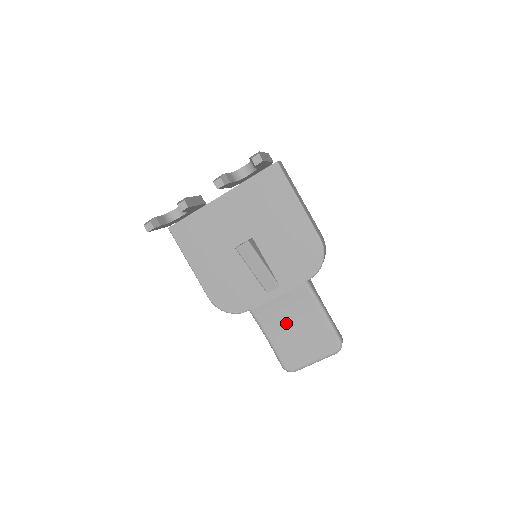
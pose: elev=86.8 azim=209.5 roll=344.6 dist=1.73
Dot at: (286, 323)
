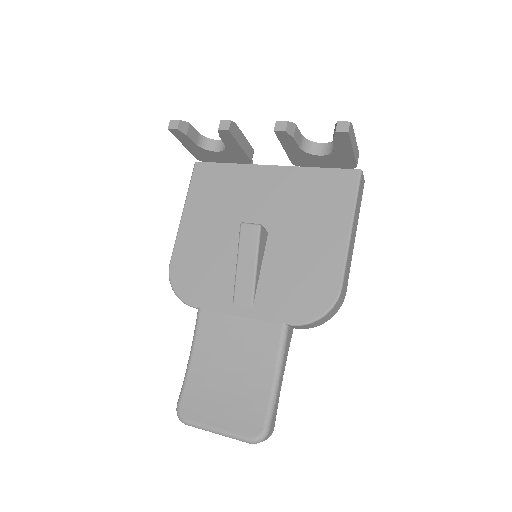
Dot at: (224, 356)
